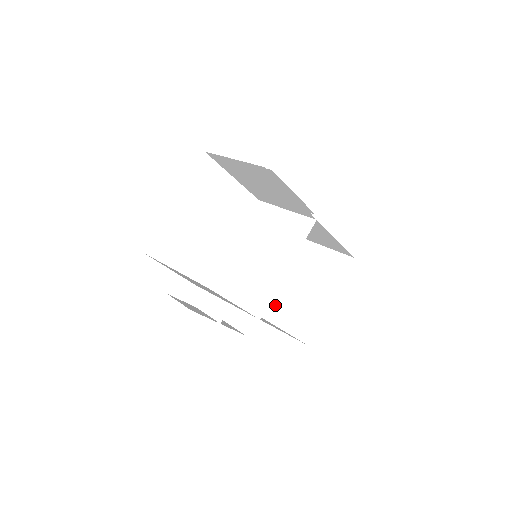
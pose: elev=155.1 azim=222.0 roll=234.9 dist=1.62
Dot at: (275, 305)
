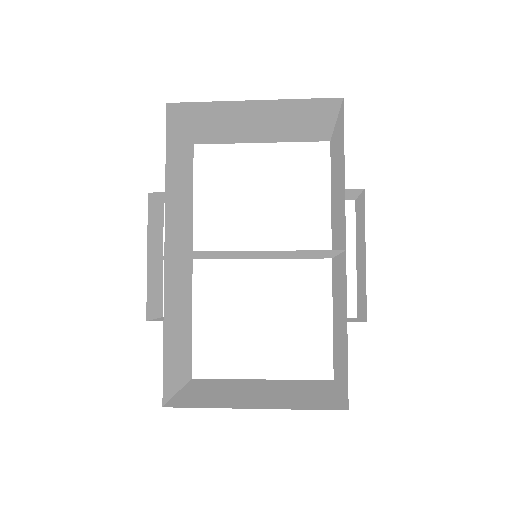
Dot at: (215, 383)
